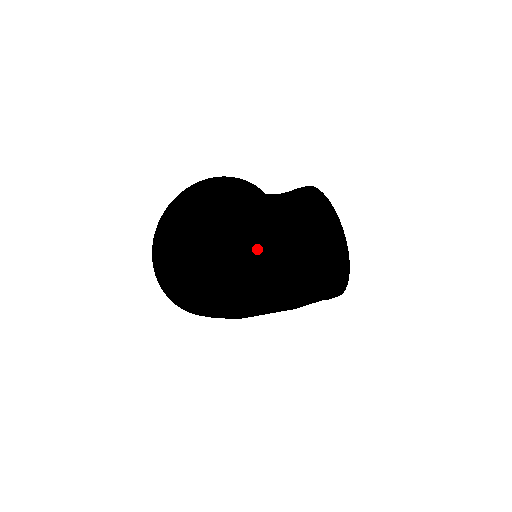
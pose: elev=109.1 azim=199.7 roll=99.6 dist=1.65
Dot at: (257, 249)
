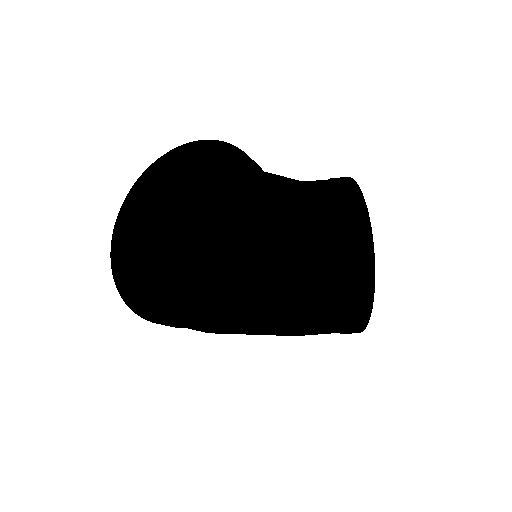
Dot at: occluded
